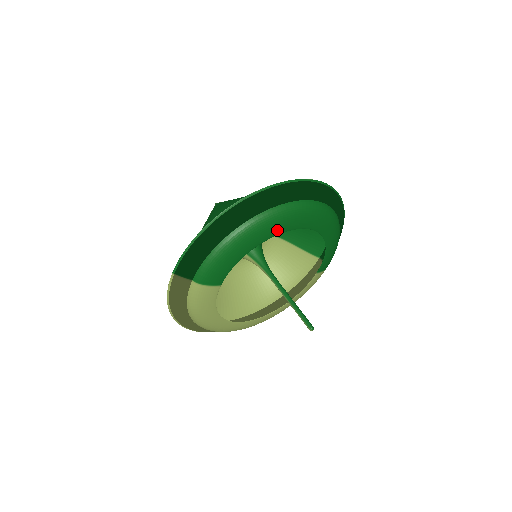
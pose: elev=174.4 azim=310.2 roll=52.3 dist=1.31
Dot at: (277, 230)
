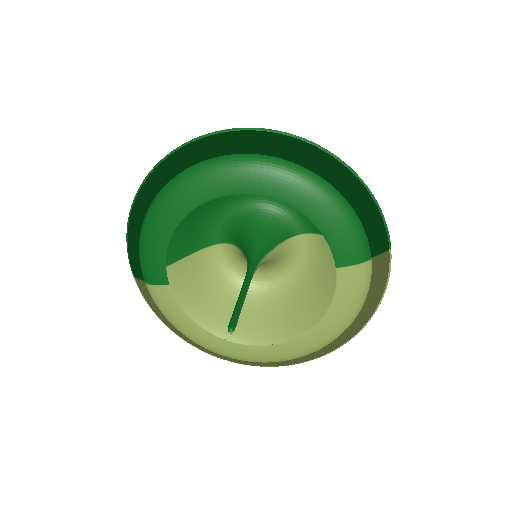
Dot at: (189, 202)
